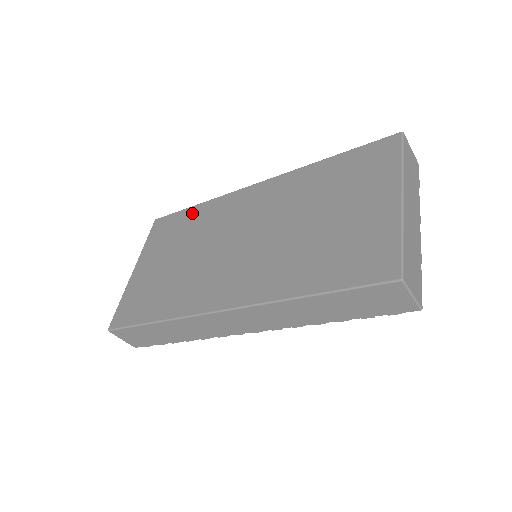
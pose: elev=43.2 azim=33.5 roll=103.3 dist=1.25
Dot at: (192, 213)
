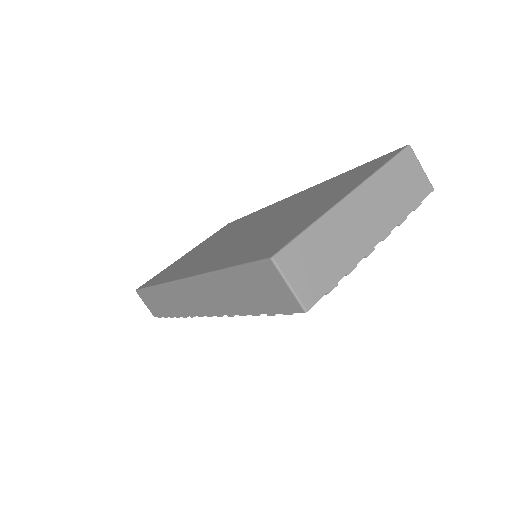
Dot at: (245, 218)
